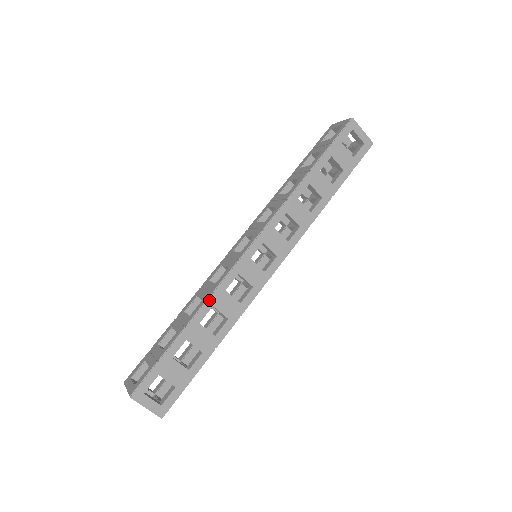
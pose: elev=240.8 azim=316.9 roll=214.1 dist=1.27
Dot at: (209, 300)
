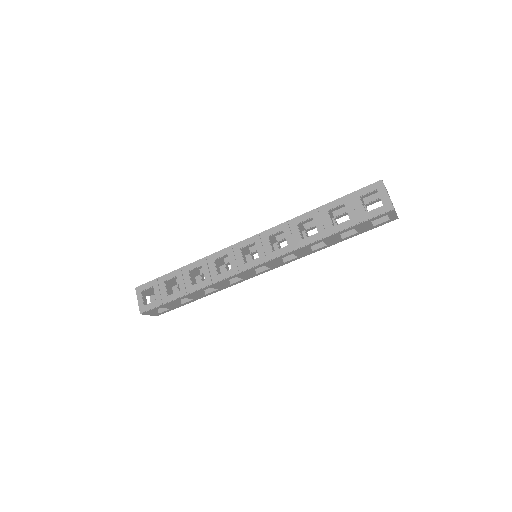
Dot at: (209, 286)
